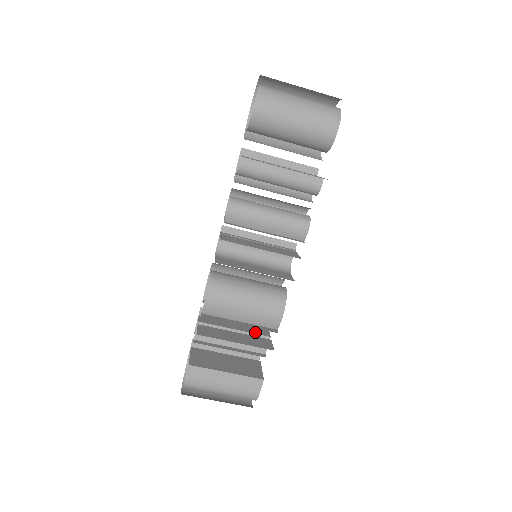
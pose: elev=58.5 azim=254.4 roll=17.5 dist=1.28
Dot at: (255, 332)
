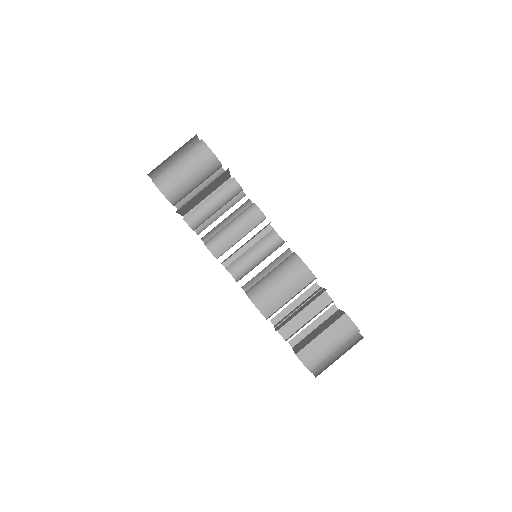
Dot at: (312, 296)
